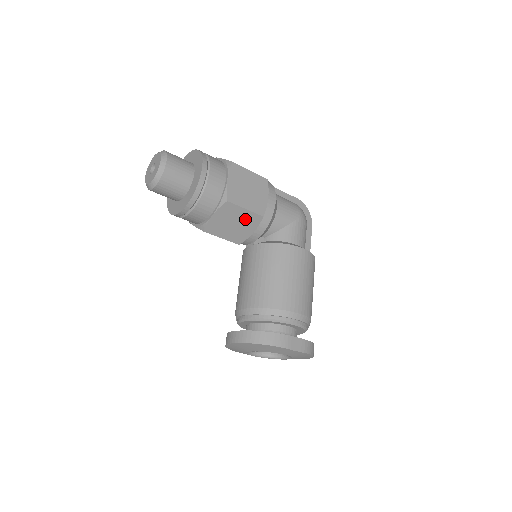
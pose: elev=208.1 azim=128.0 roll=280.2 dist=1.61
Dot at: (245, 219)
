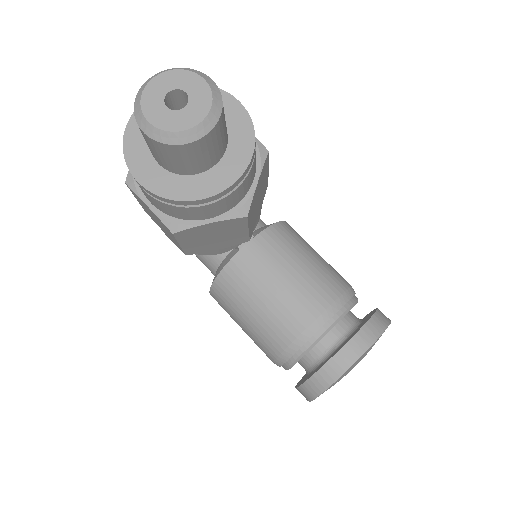
Dot at: (263, 189)
